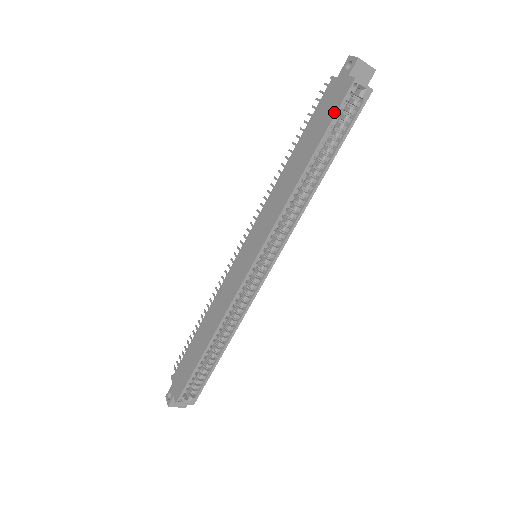
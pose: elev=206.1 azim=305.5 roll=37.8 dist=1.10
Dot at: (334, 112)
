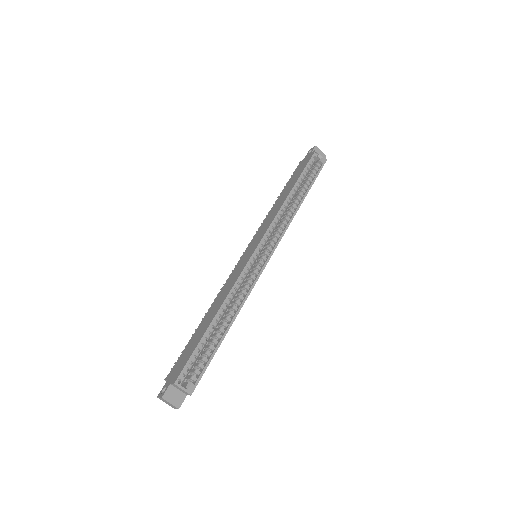
Dot at: (306, 164)
